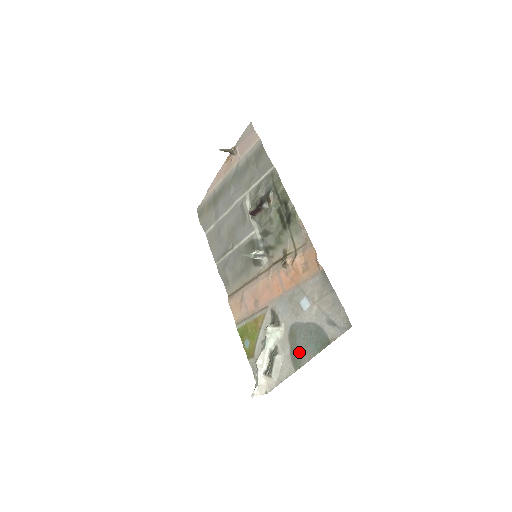
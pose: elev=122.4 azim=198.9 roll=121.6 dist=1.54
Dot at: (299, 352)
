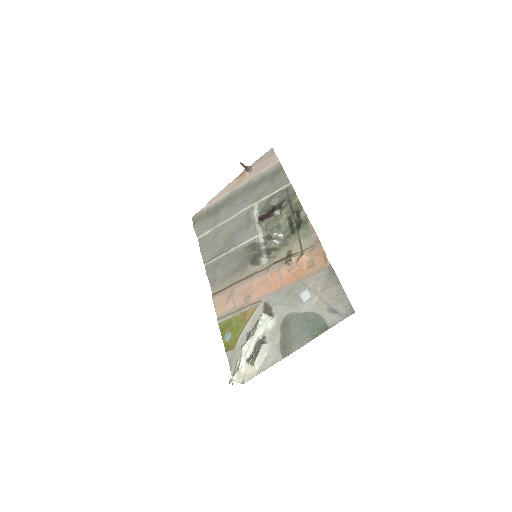
Dot at: (291, 340)
